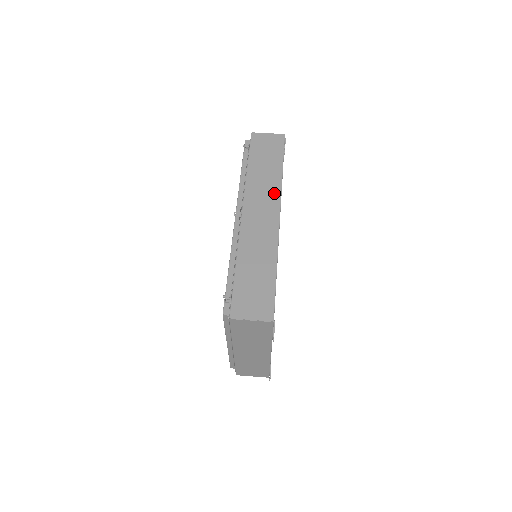
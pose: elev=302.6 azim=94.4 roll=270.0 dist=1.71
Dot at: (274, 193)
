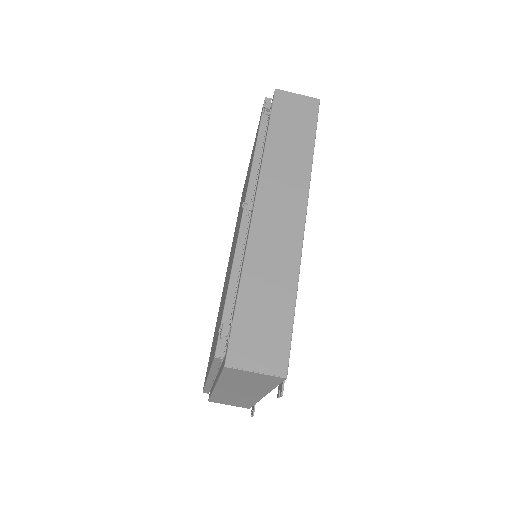
Dot at: (300, 183)
